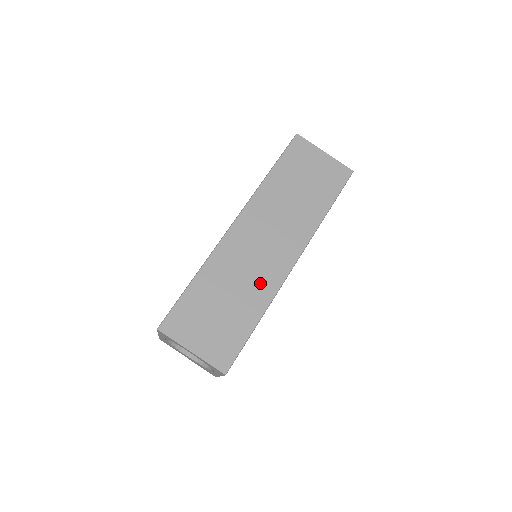
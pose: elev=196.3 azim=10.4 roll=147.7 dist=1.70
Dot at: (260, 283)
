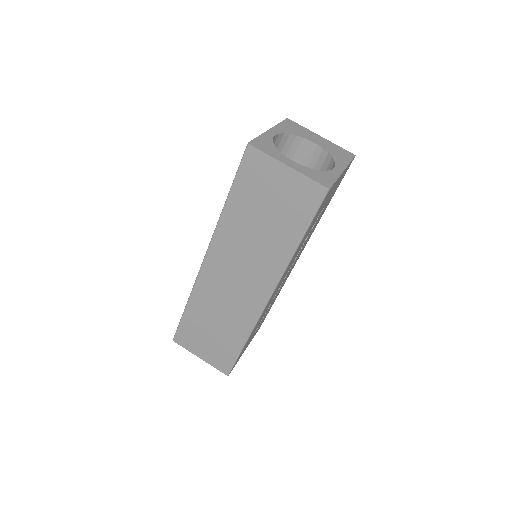
Dot at: (239, 315)
